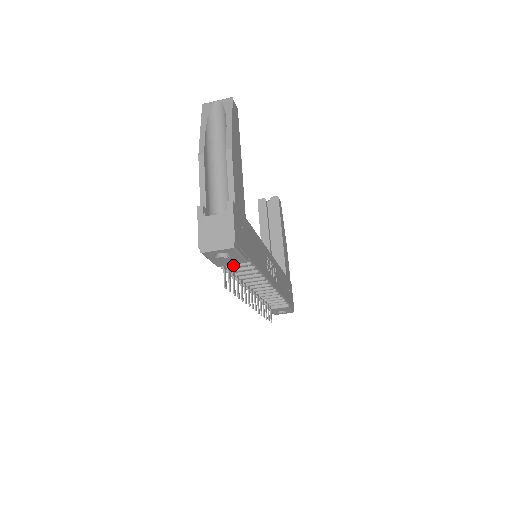
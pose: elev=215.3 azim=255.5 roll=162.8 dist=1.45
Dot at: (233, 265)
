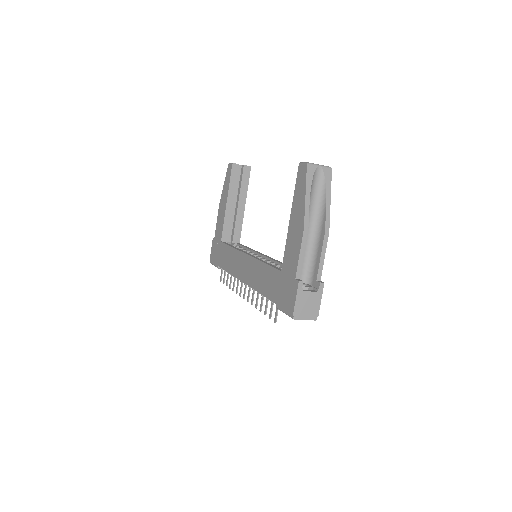
Dot at: occluded
